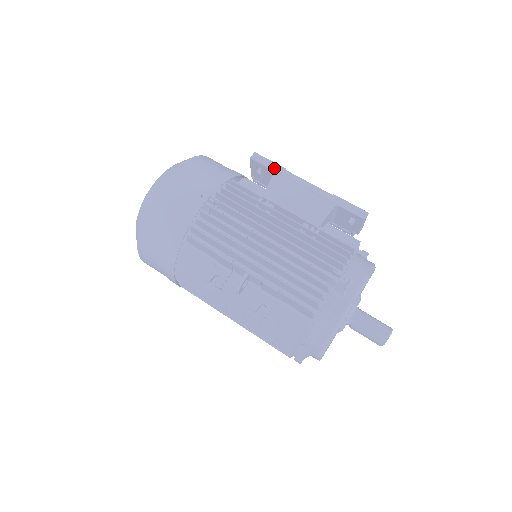
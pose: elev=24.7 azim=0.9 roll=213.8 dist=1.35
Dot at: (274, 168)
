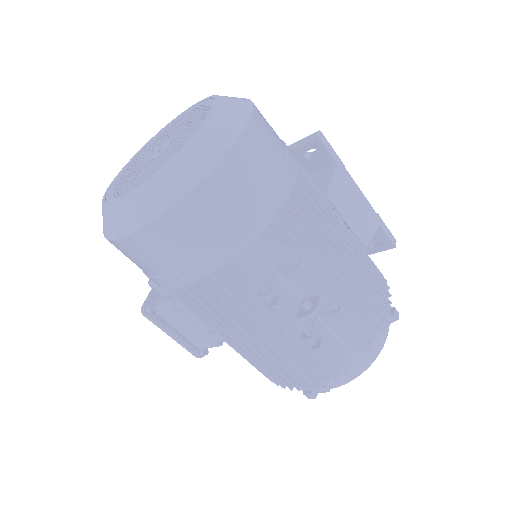
Dot at: (338, 161)
